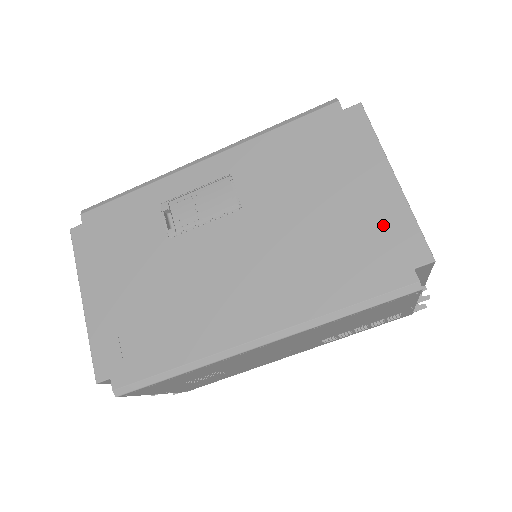
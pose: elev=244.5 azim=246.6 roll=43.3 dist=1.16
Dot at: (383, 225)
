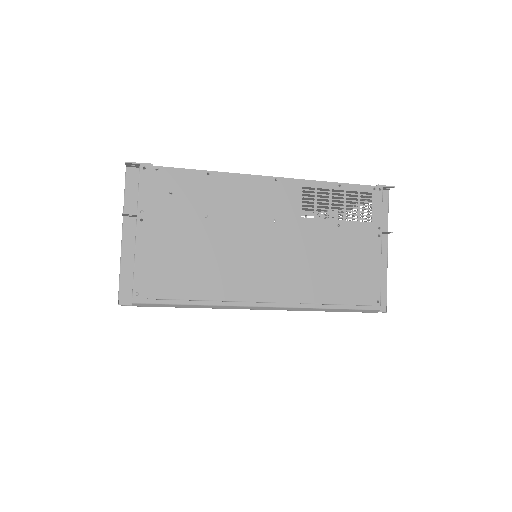
Dot at: occluded
